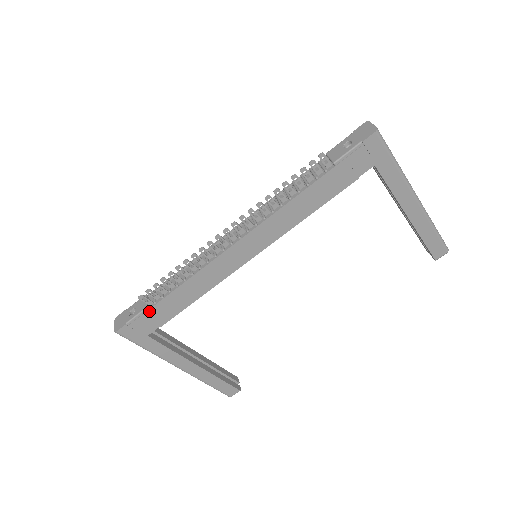
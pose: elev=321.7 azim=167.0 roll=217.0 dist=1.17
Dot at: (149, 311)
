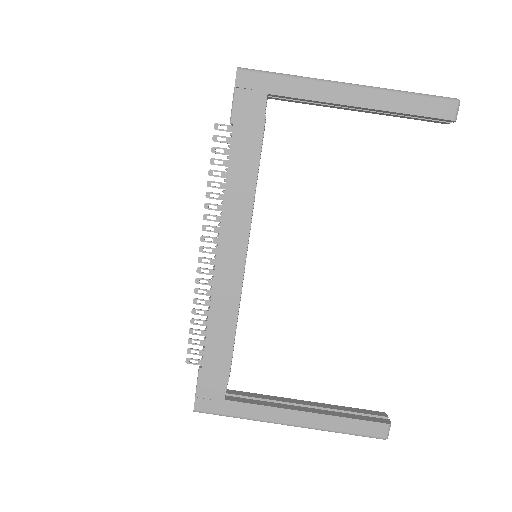
Dot at: (203, 371)
